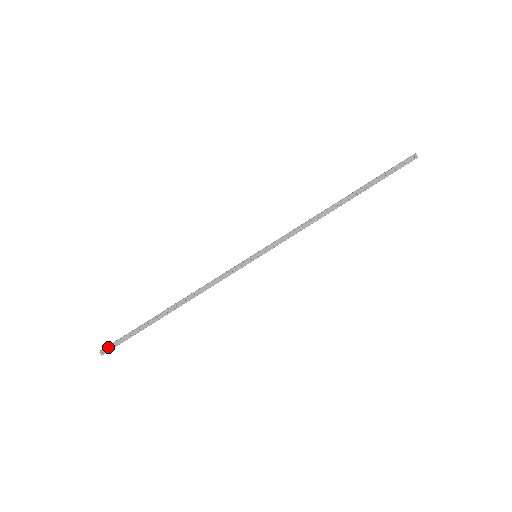
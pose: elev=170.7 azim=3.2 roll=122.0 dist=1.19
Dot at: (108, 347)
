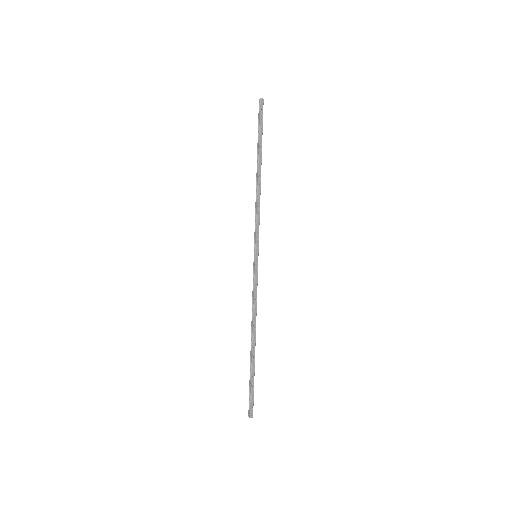
Dot at: (250, 409)
